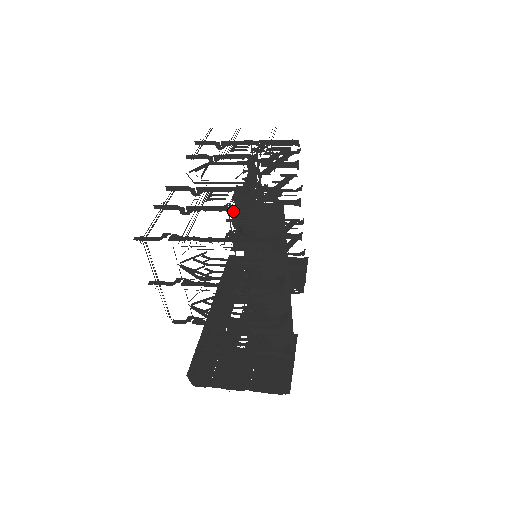
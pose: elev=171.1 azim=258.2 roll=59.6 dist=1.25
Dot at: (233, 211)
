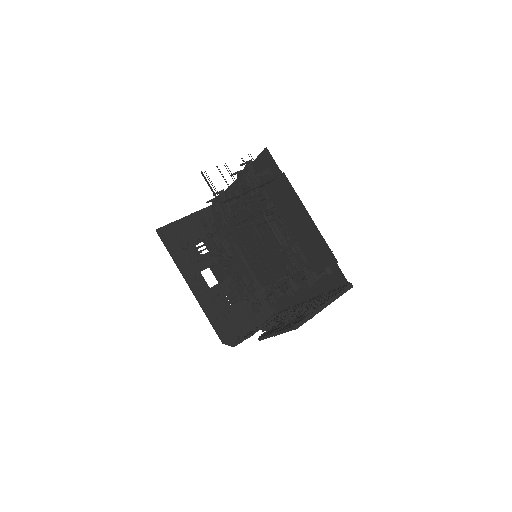
Dot at: occluded
